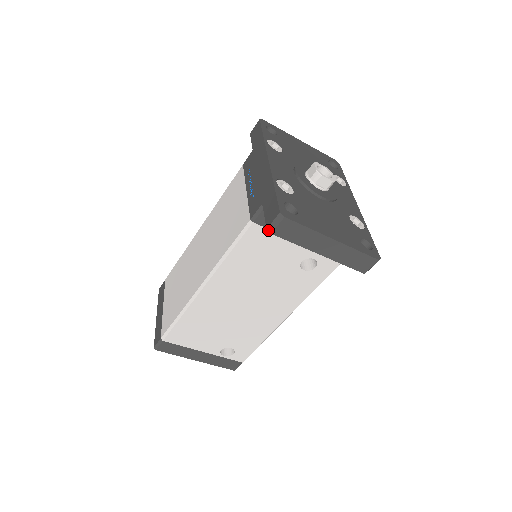
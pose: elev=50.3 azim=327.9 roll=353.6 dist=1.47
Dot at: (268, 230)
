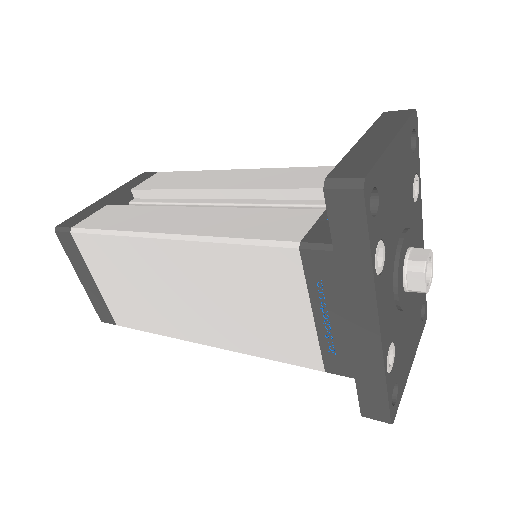
Dot at: (362, 416)
